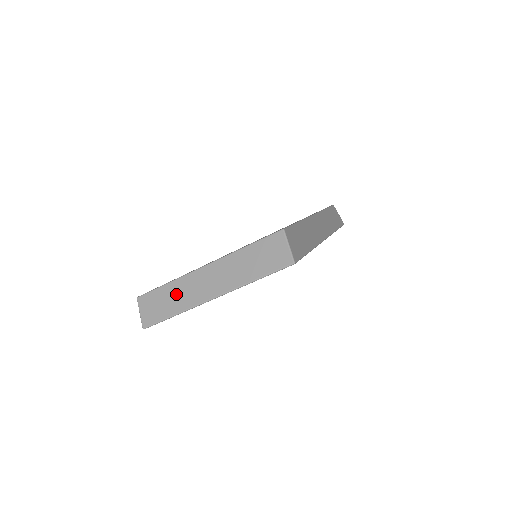
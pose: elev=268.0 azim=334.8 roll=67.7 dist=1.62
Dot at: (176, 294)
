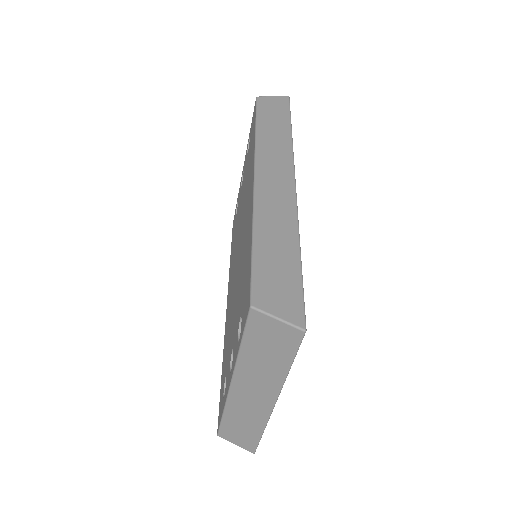
Dot at: (241, 418)
